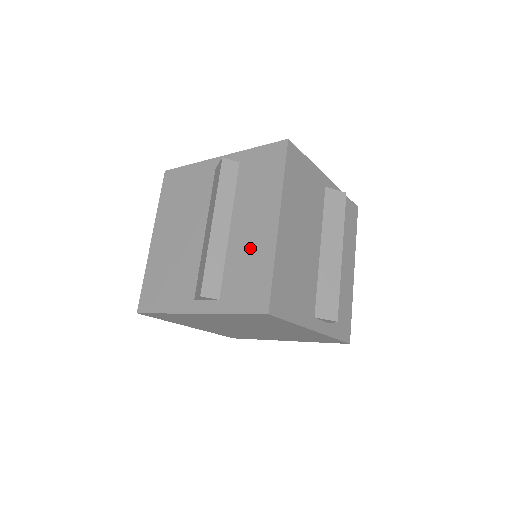
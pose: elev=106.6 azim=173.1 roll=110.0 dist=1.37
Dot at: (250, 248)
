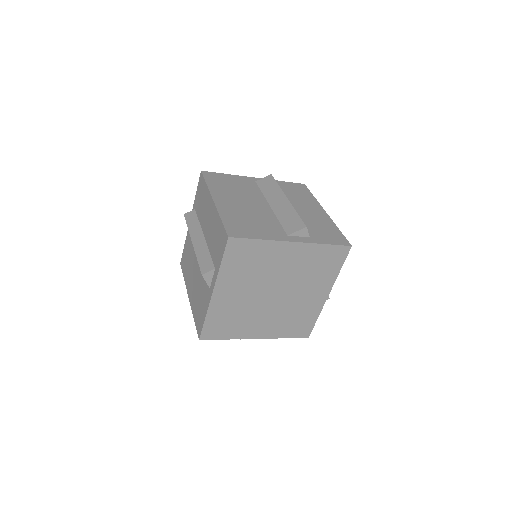
Dot at: (212, 228)
